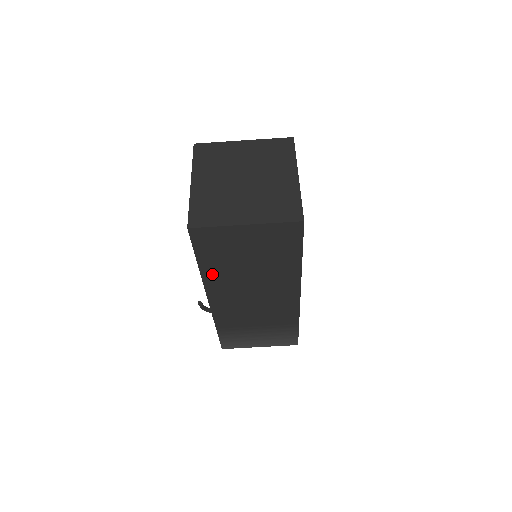
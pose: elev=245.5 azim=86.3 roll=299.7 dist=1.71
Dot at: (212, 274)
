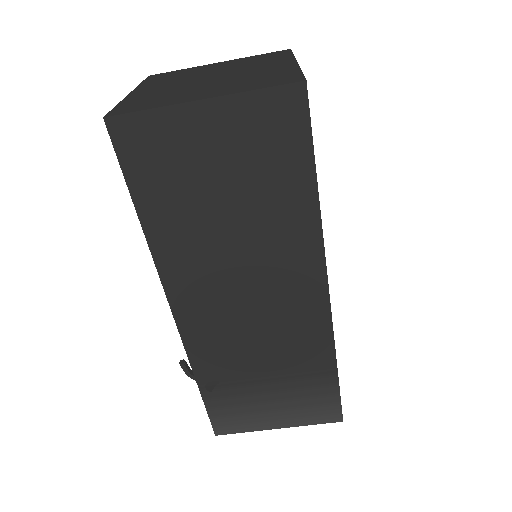
Dot at: (167, 241)
